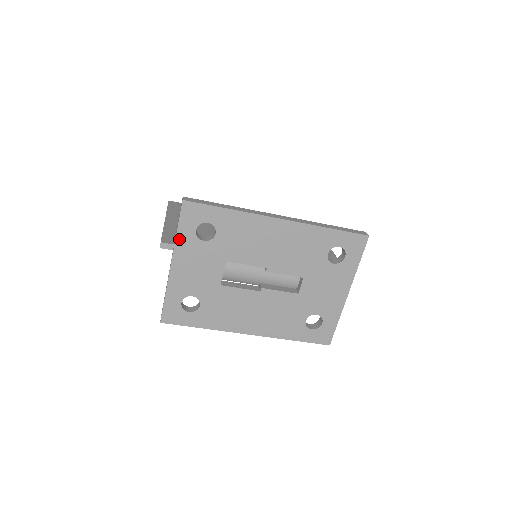
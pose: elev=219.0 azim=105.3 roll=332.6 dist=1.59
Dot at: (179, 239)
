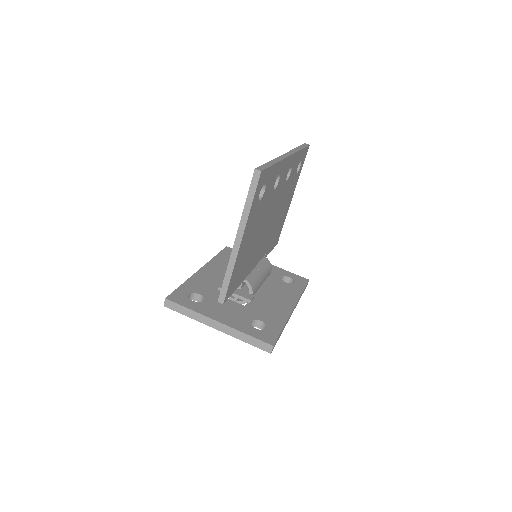
Dot at: (240, 338)
